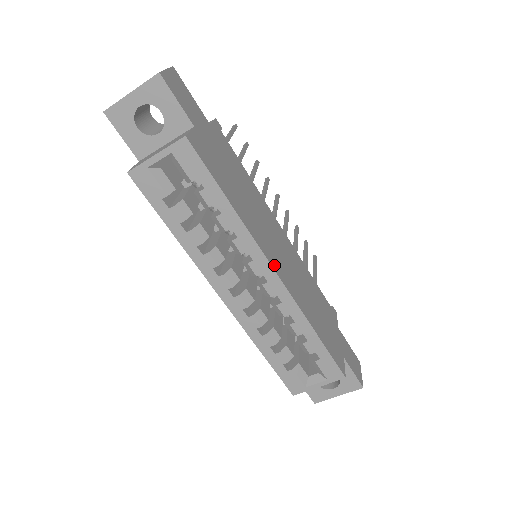
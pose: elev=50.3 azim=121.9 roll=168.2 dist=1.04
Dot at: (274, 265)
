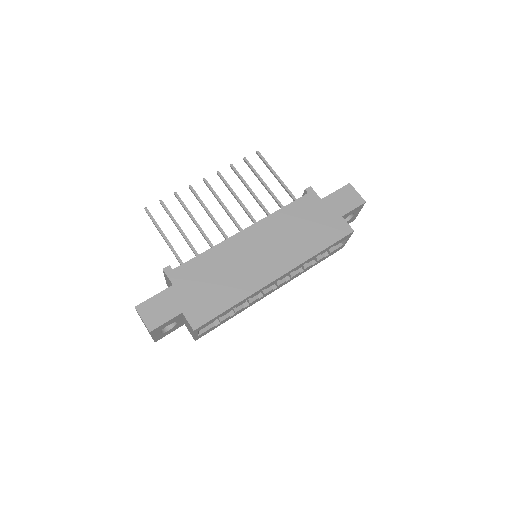
Dot at: (274, 276)
